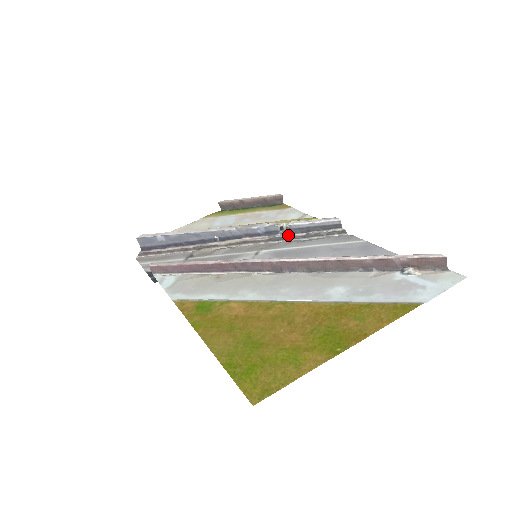
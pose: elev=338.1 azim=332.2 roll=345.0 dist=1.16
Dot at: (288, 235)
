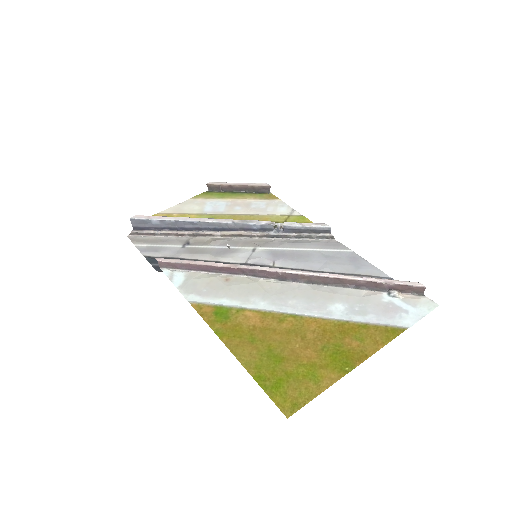
Dot at: (282, 234)
